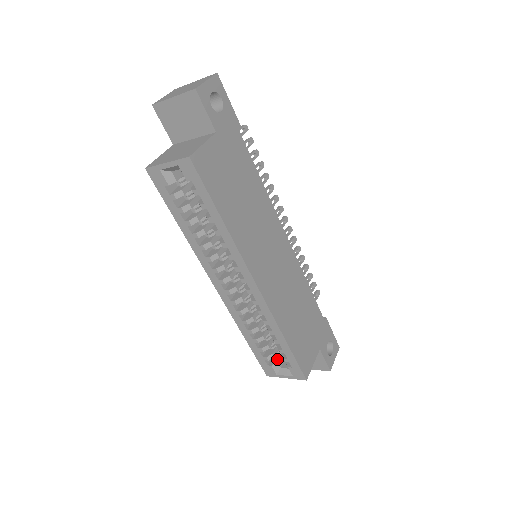
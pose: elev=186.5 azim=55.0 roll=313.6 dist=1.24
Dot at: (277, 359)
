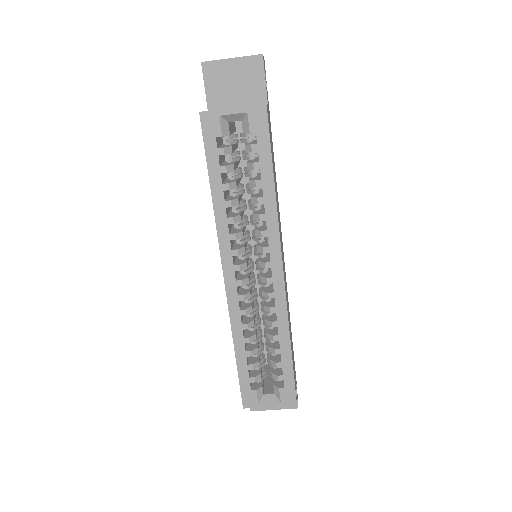
Dot at: (260, 383)
